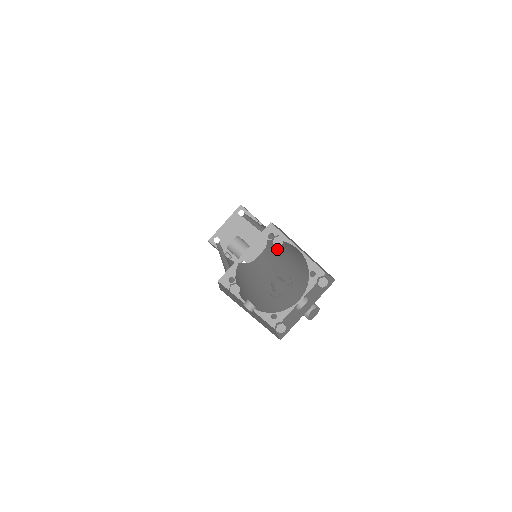
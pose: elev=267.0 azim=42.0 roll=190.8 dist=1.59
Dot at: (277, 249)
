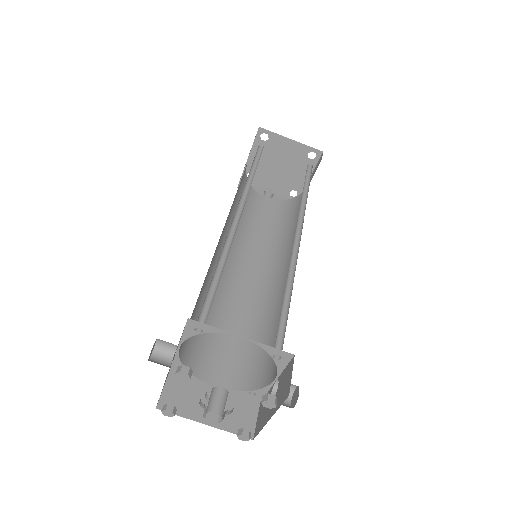
Dot at: (299, 213)
